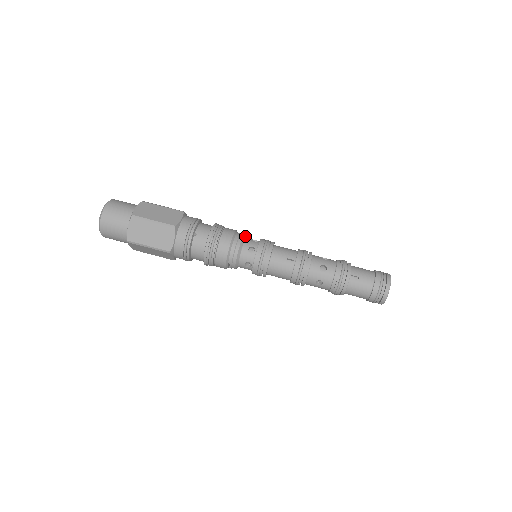
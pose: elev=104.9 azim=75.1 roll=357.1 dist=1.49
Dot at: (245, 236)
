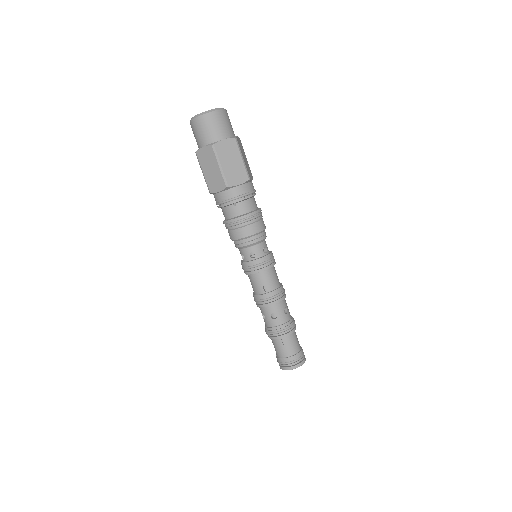
Dot at: occluded
